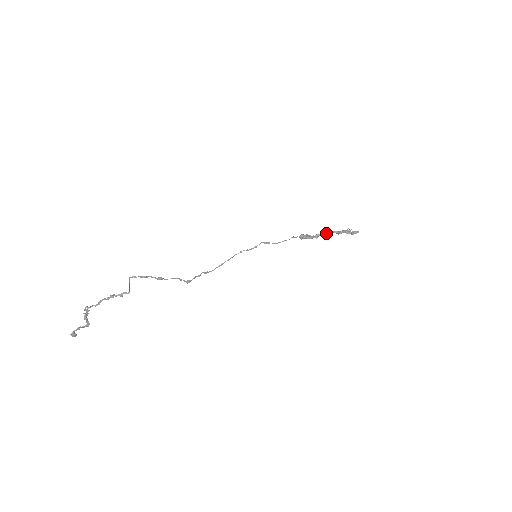
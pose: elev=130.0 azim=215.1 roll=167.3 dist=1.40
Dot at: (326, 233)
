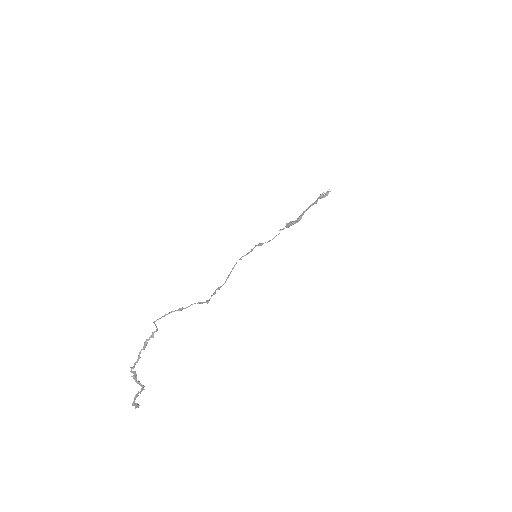
Dot at: (306, 210)
